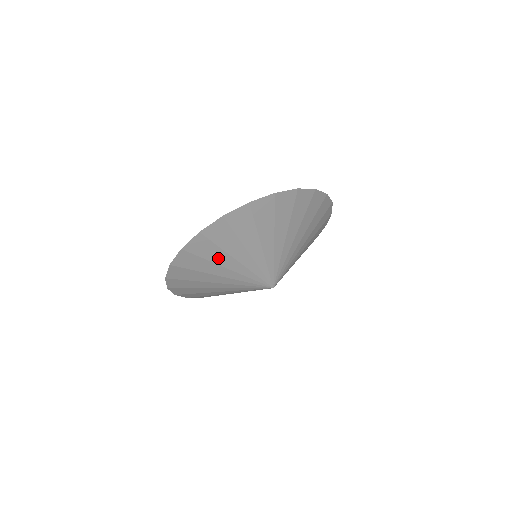
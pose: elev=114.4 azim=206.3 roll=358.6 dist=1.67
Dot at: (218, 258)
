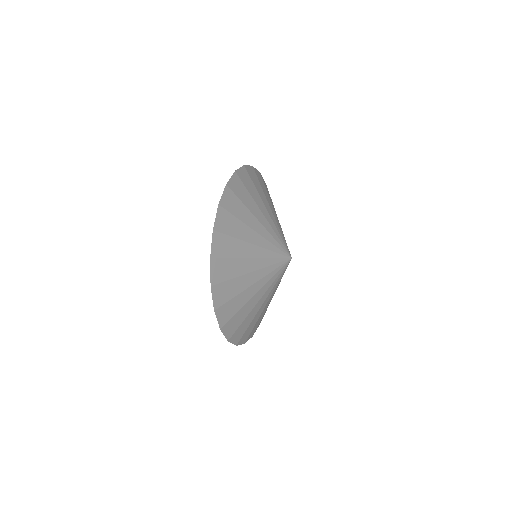
Dot at: (246, 218)
